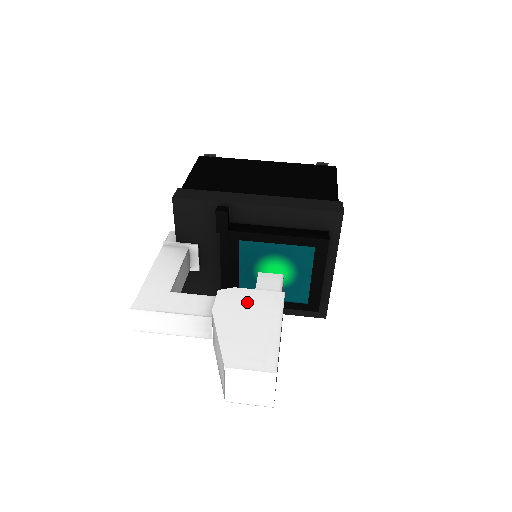
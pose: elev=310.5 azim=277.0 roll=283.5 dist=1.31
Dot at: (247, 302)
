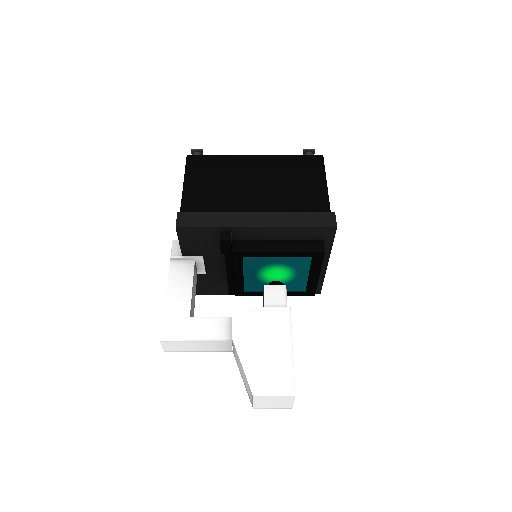
Dot at: (260, 323)
